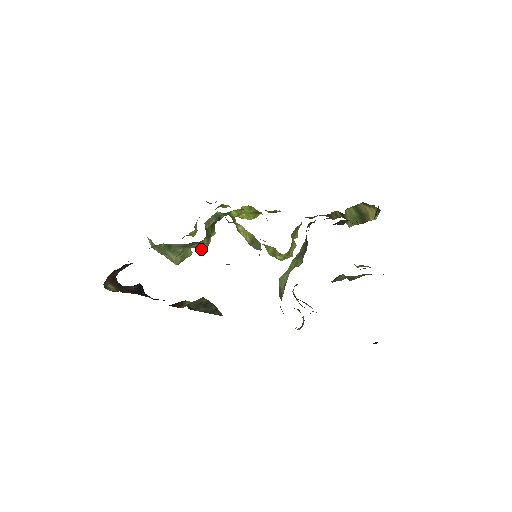
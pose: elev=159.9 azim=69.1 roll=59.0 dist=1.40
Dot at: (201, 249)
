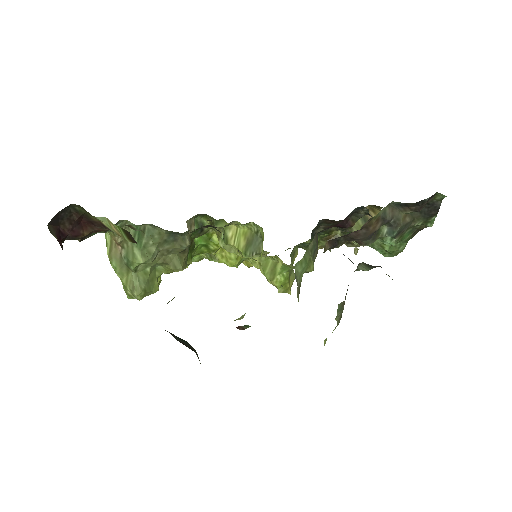
Dot at: (176, 269)
